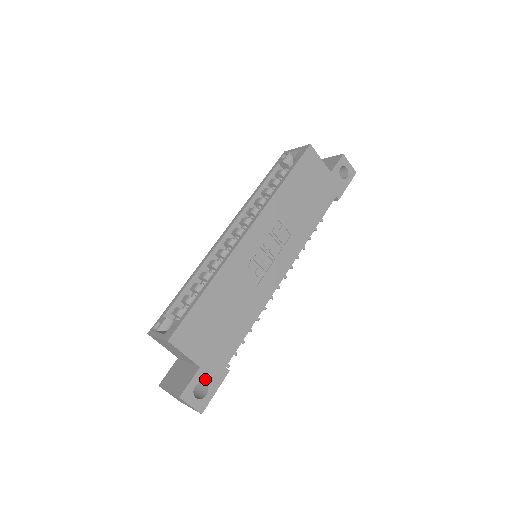
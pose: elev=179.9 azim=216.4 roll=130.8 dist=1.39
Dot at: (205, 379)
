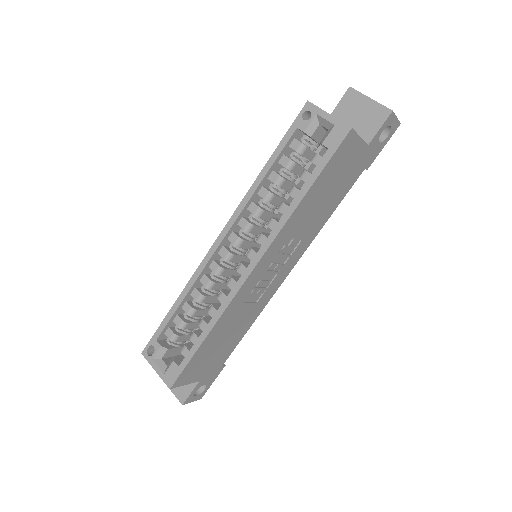
Dot at: (204, 383)
